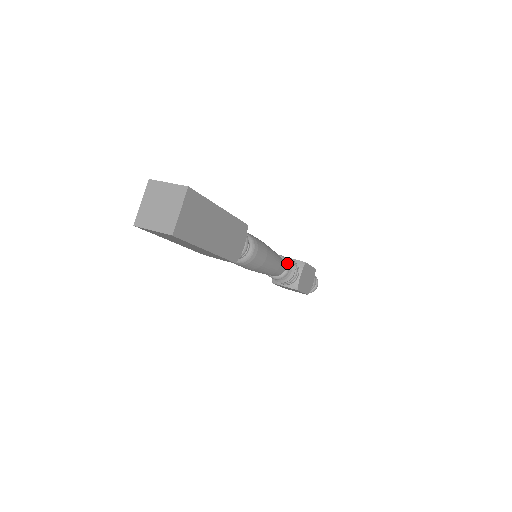
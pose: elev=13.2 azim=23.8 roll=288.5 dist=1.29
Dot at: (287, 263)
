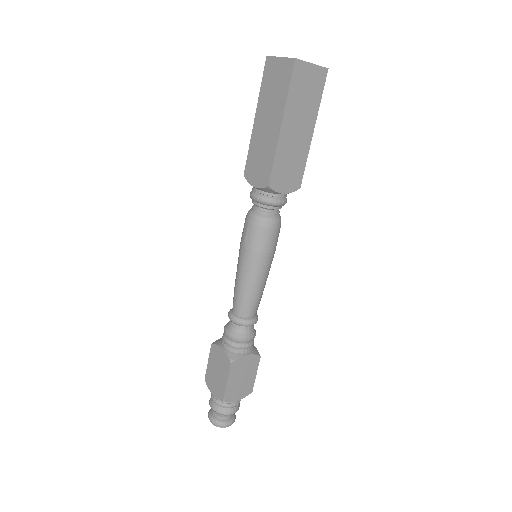
Dot at: occluded
